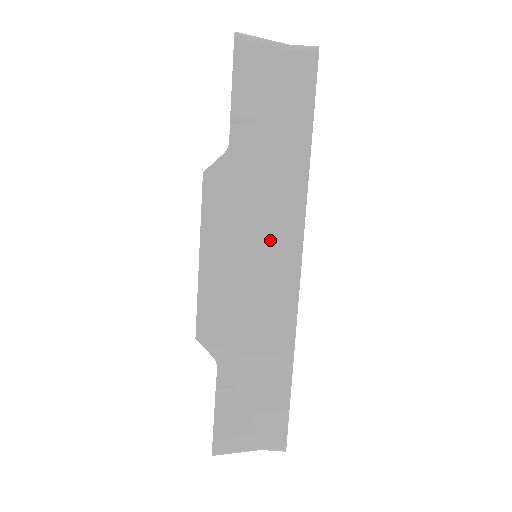
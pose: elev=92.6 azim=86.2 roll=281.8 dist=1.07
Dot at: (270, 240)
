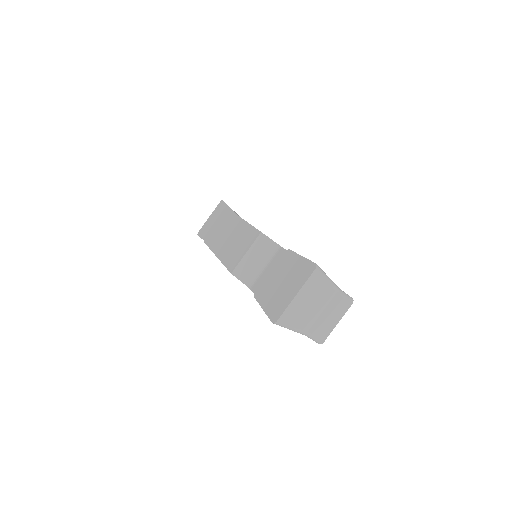
Dot at: occluded
